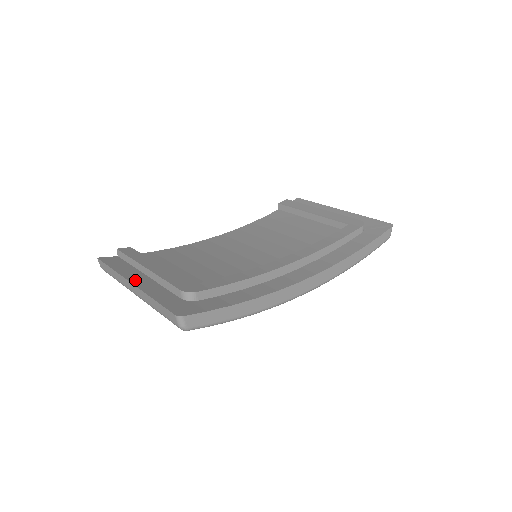
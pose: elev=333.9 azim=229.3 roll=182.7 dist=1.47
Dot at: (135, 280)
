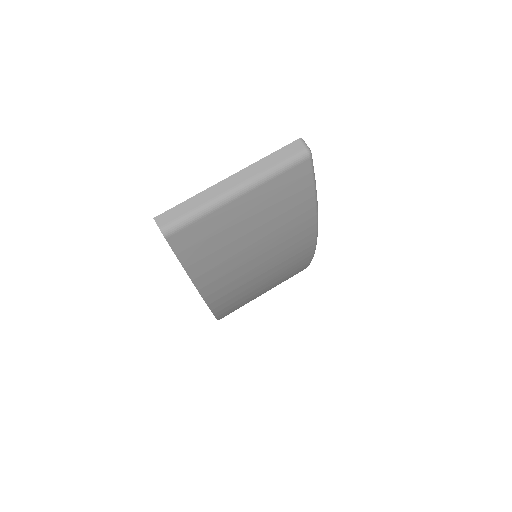
Dot at: (226, 184)
